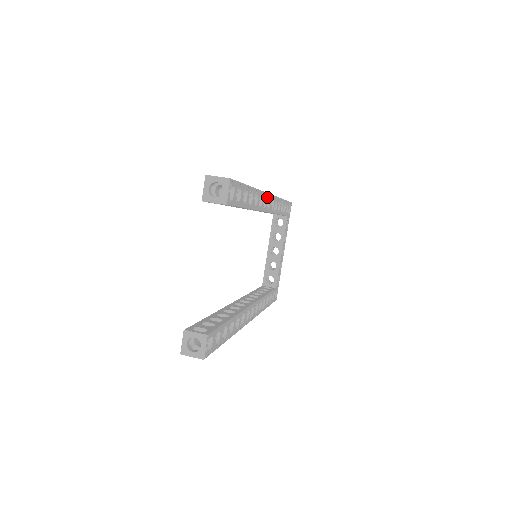
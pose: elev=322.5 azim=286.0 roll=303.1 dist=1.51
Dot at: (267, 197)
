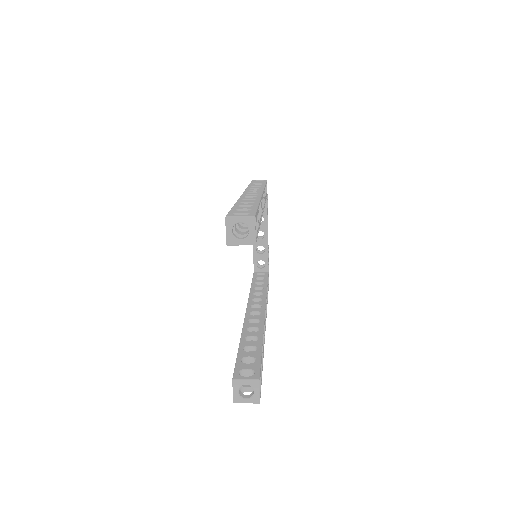
Dot at: (262, 198)
